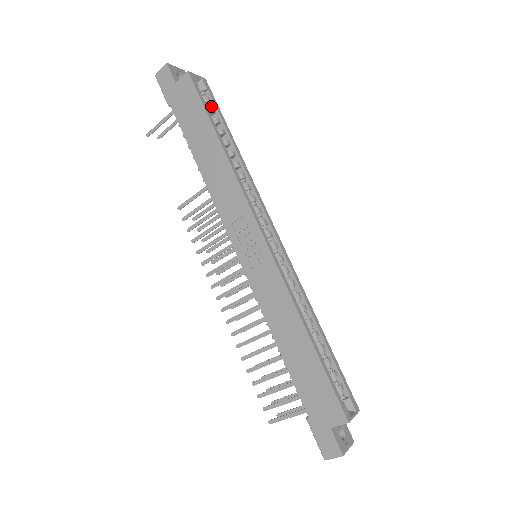
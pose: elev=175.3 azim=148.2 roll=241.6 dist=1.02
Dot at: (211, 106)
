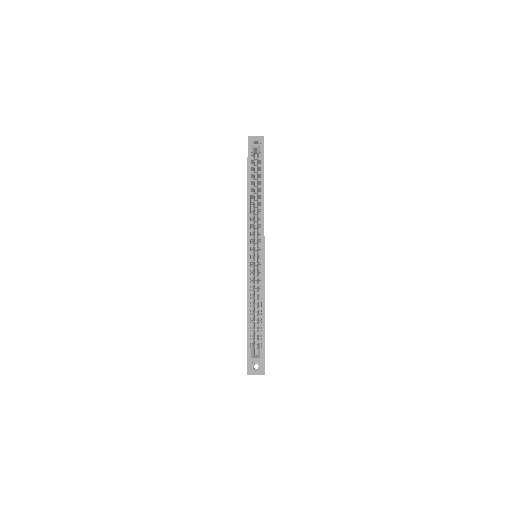
Dot at: (261, 162)
